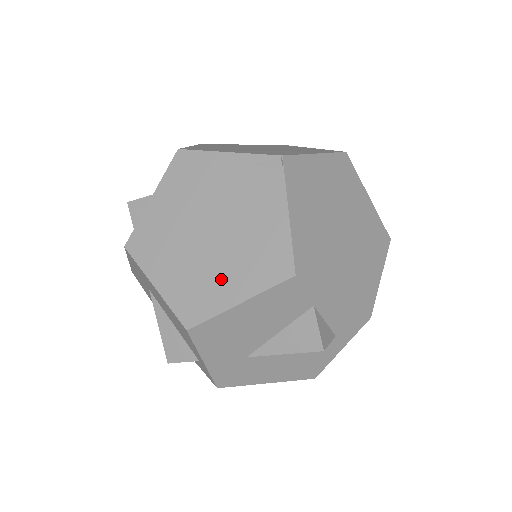
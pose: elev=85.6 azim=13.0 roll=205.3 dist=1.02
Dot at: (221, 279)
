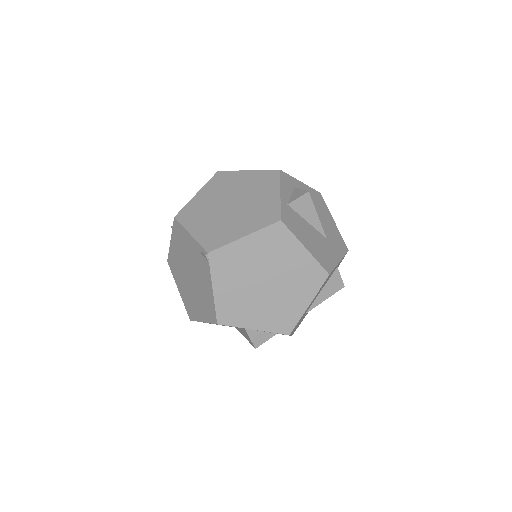
Dot at: (196, 305)
